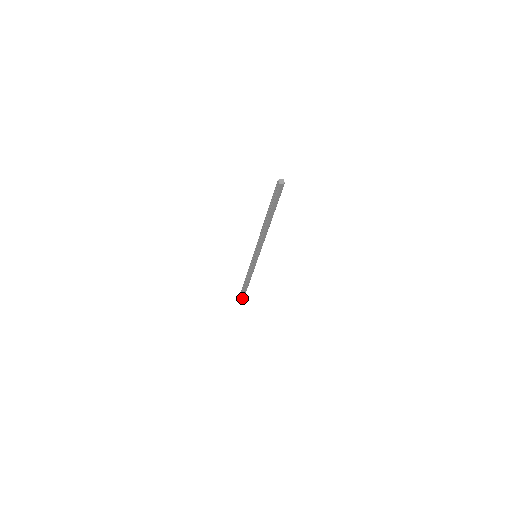
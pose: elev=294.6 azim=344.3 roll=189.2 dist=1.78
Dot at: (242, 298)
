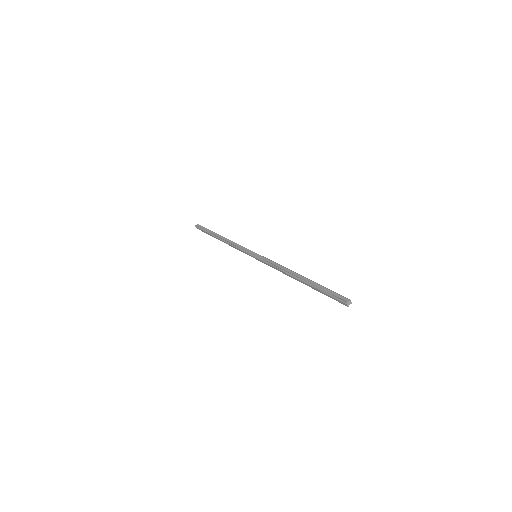
Dot at: (202, 230)
